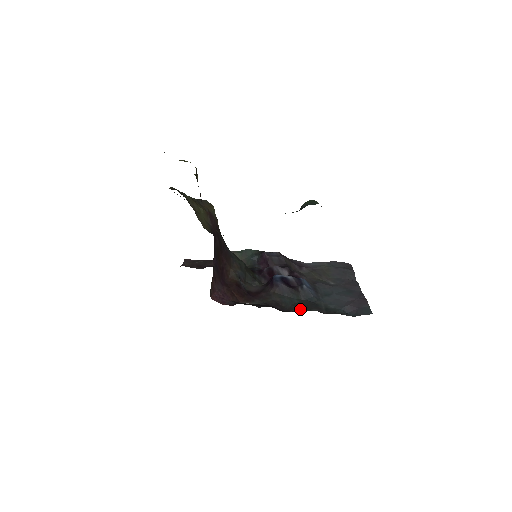
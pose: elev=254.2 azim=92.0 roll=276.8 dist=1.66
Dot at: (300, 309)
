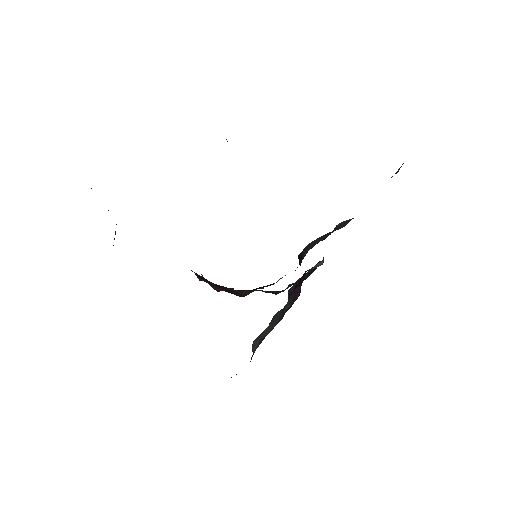
Dot at: occluded
